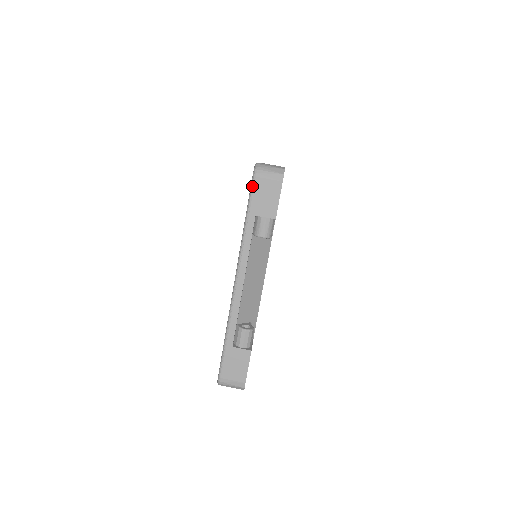
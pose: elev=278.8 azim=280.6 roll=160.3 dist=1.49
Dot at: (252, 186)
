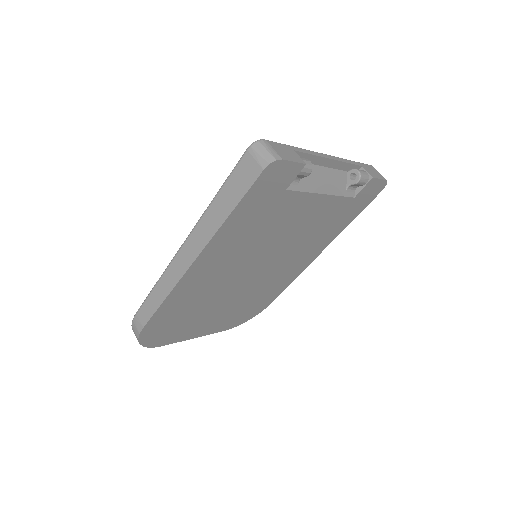
Dot at: occluded
